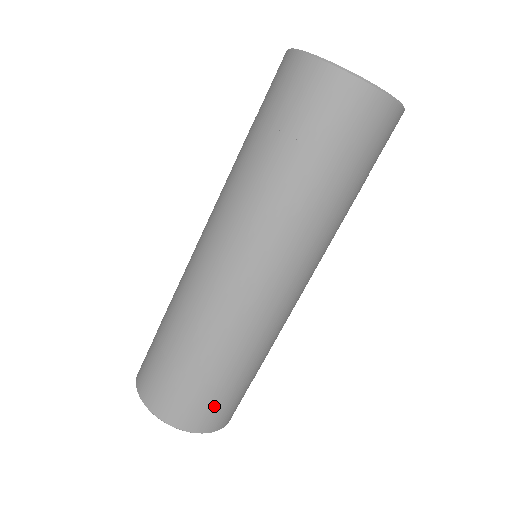
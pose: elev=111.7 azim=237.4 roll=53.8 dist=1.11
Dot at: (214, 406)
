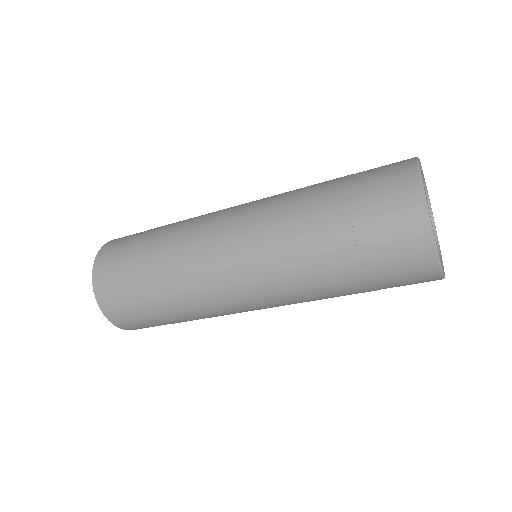
Dot at: (126, 305)
